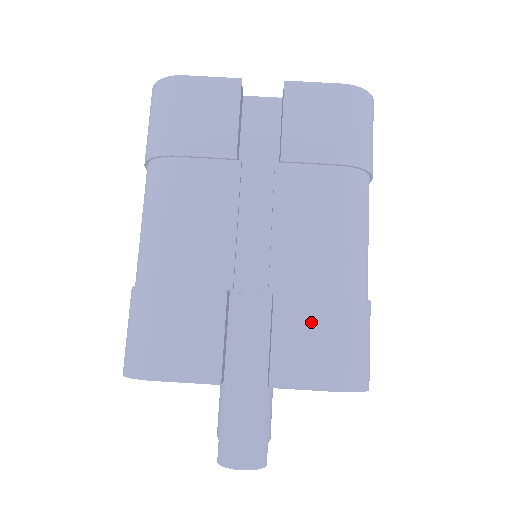
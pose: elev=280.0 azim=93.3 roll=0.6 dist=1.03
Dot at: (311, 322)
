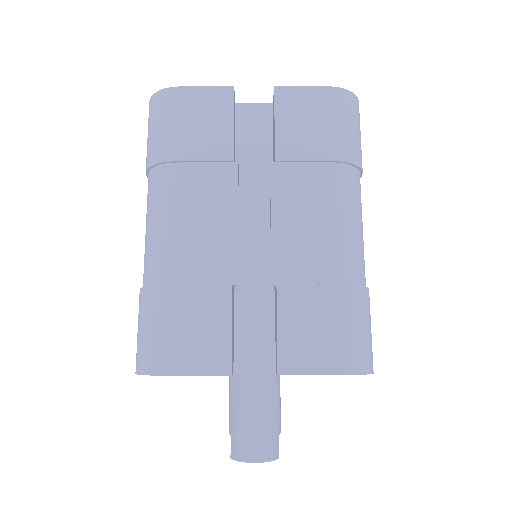
Dot at: (314, 310)
